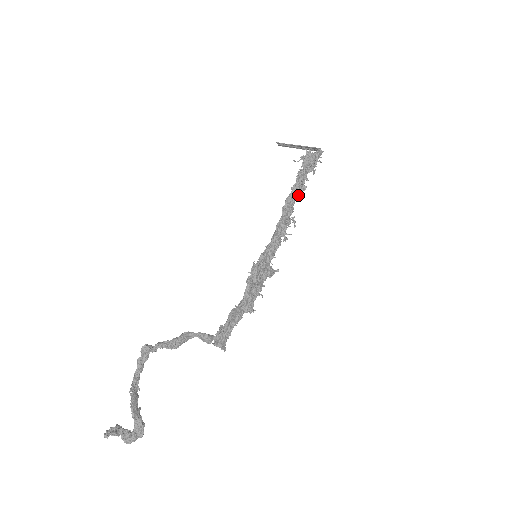
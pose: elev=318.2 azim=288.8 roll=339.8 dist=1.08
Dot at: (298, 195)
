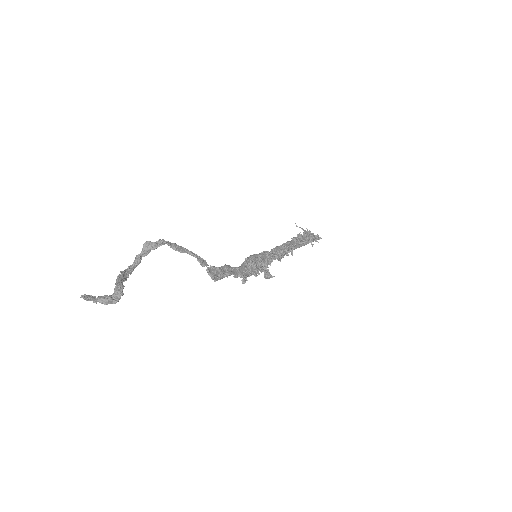
Dot at: (297, 244)
